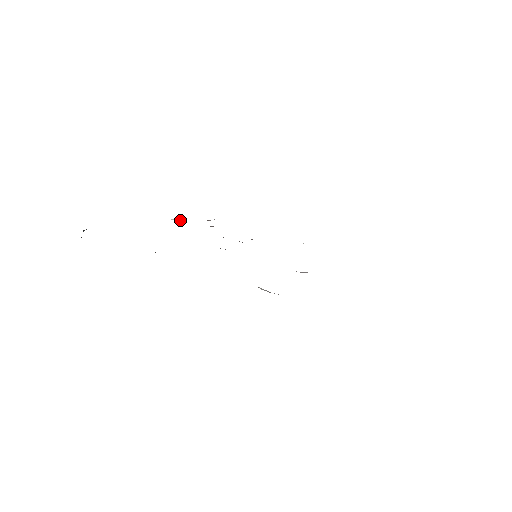
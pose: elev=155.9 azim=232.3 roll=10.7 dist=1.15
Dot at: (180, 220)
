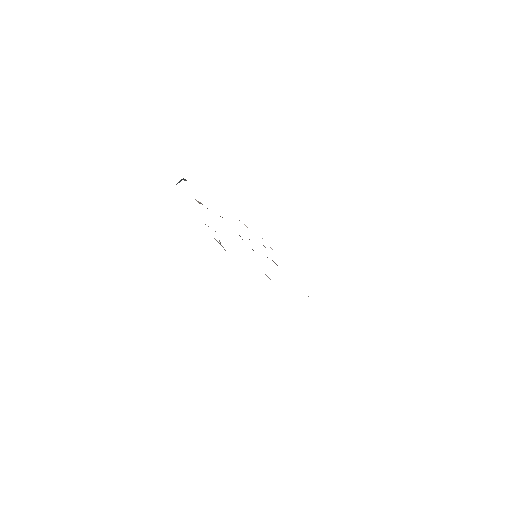
Dot at: occluded
